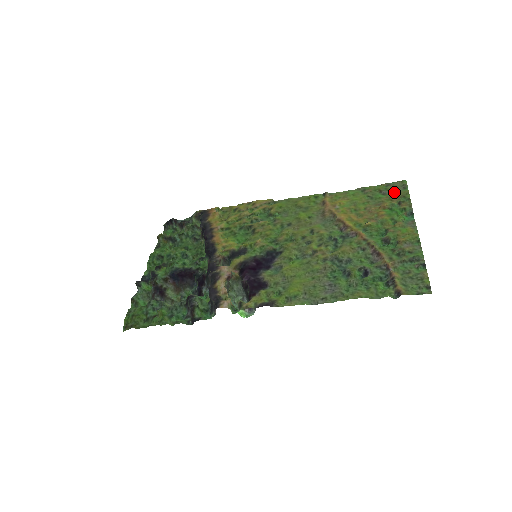
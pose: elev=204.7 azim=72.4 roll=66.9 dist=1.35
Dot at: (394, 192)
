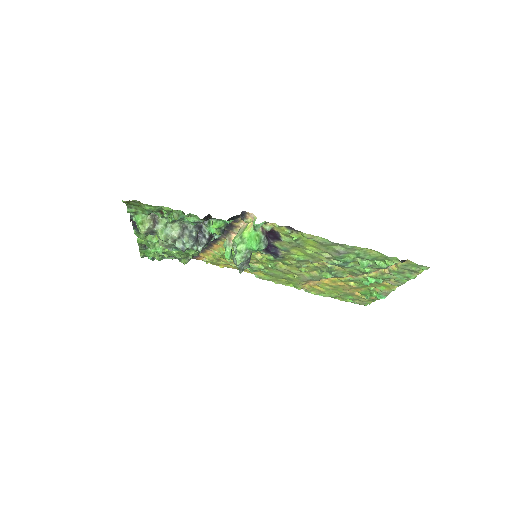
Dot at: (360, 300)
